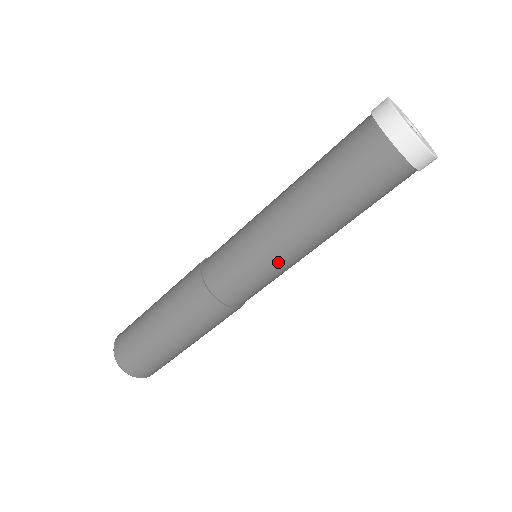
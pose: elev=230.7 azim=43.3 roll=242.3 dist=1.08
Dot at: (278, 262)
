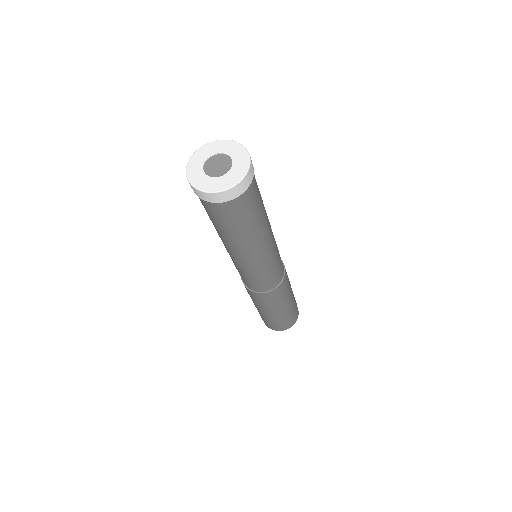
Dot at: (259, 266)
